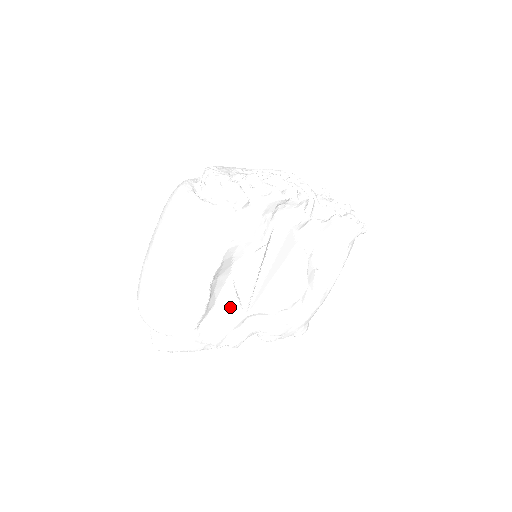
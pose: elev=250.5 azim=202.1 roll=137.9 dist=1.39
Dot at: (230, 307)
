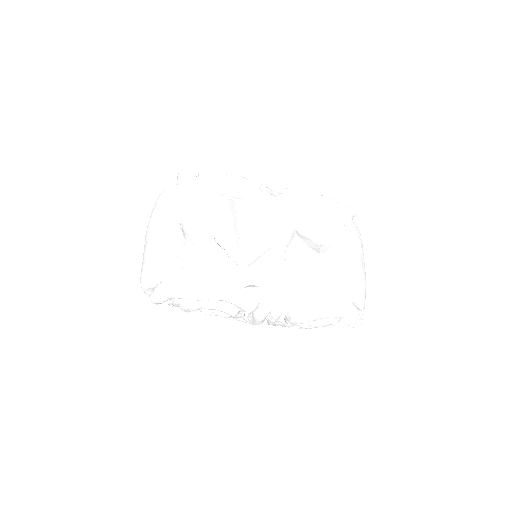
Dot at: (216, 255)
